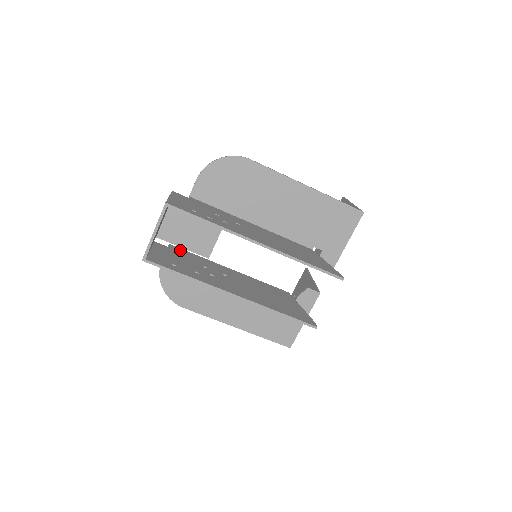
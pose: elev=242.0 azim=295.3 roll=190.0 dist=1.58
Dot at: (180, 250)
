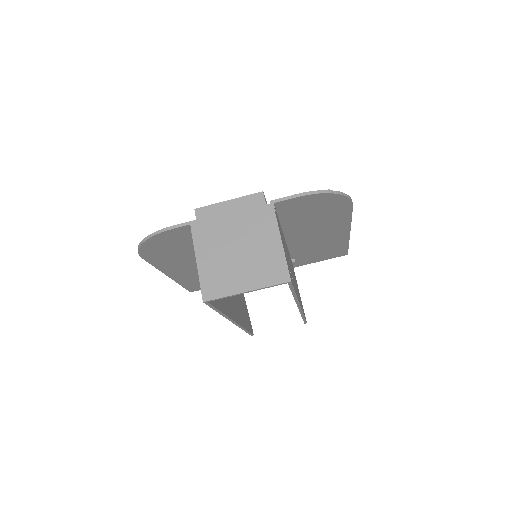
Dot at: occluded
